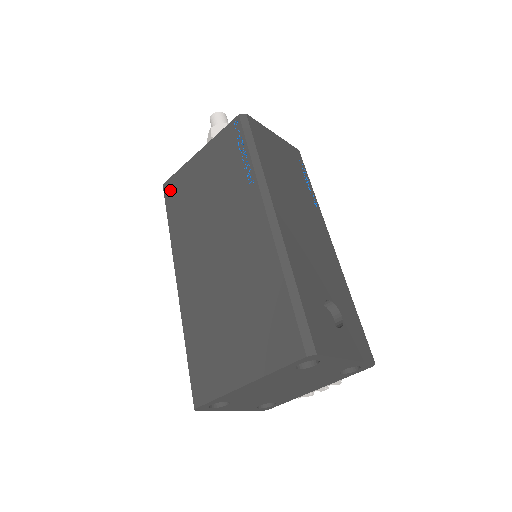
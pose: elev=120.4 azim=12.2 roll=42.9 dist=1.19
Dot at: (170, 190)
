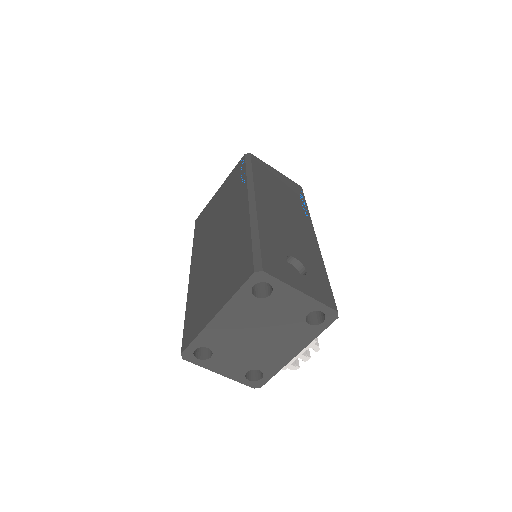
Dot at: (199, 221)
